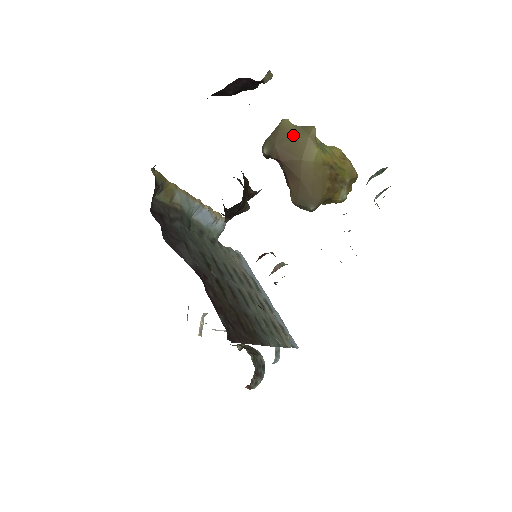
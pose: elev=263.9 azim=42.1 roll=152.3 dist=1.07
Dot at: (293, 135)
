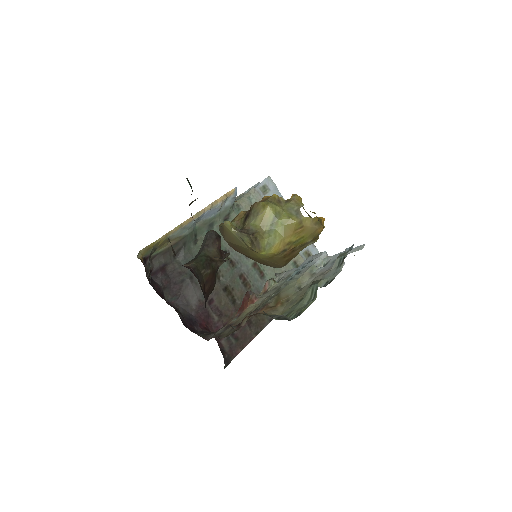
Dot at: (236, 241)
